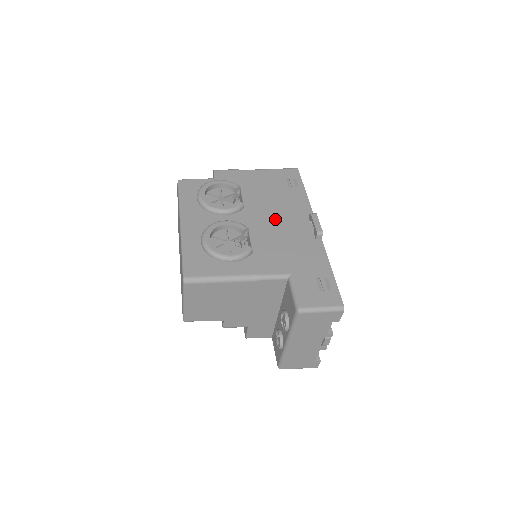
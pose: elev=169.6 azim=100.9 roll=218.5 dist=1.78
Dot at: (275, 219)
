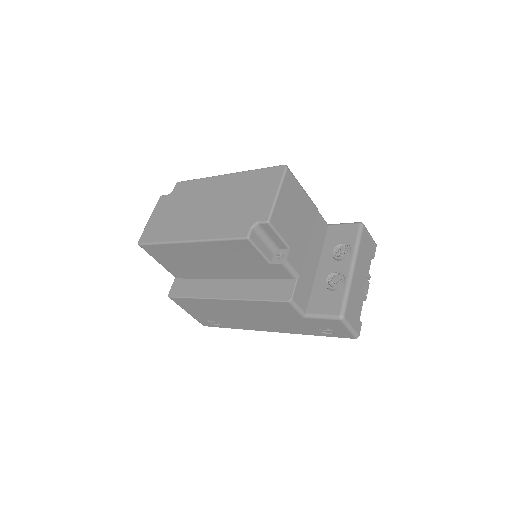
Dot at: occluded
